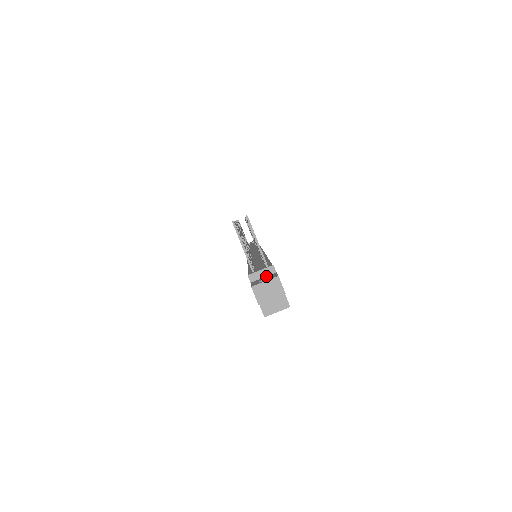
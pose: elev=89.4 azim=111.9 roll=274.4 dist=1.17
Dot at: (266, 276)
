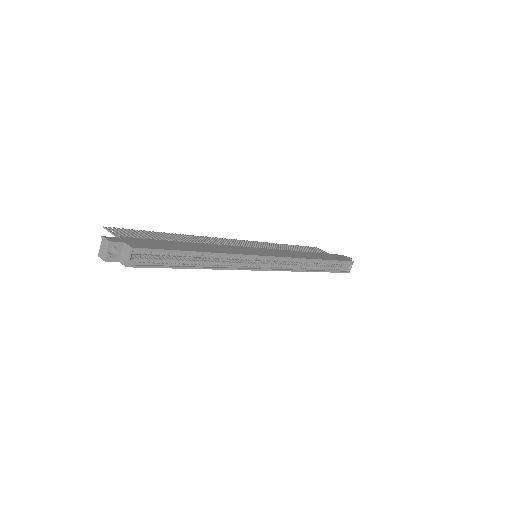
Dot at: occluded
